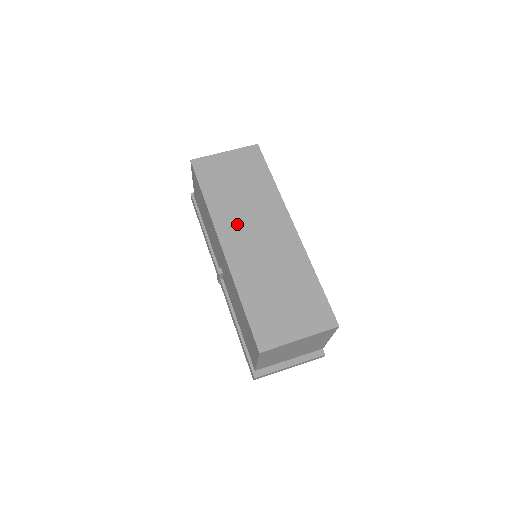
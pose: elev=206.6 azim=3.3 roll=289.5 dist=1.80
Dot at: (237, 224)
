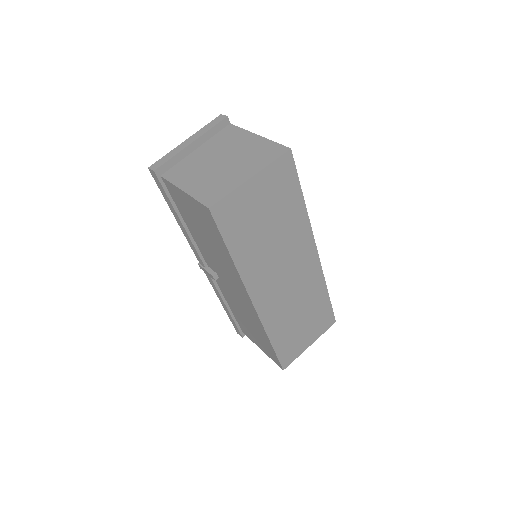
Dot at: (268, 275)
